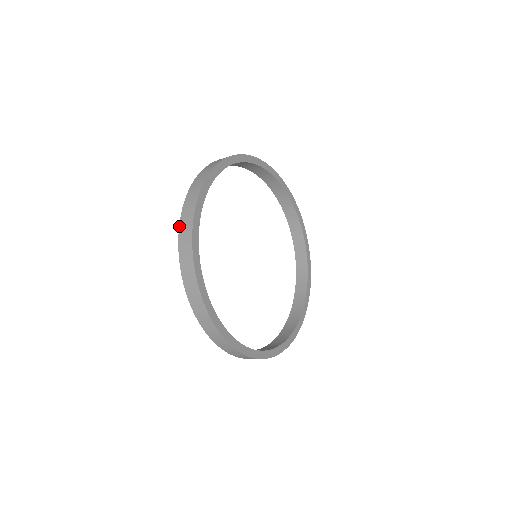
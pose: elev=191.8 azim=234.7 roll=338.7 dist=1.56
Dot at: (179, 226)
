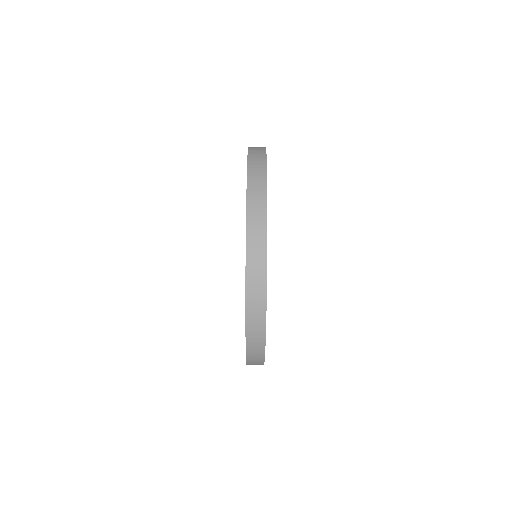
Dot at: occluded
